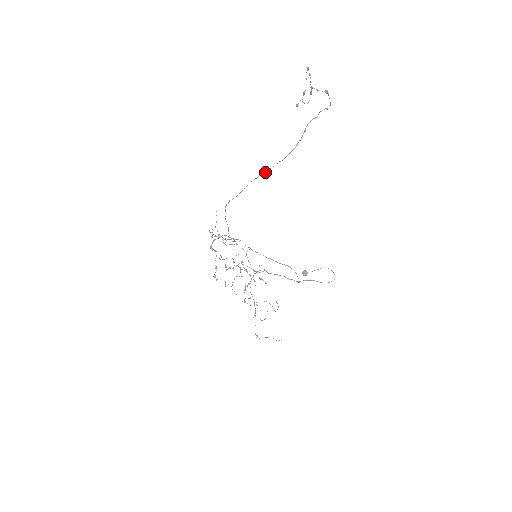
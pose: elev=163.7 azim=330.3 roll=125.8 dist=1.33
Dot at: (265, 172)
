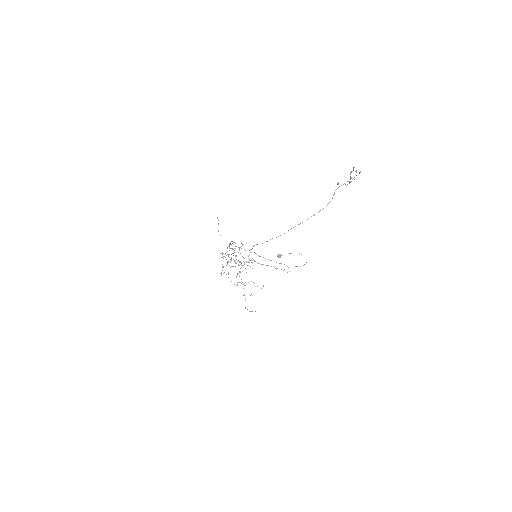
Dot at: occluded
